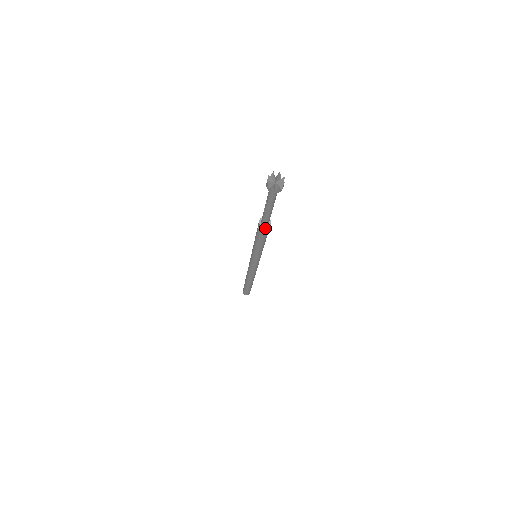
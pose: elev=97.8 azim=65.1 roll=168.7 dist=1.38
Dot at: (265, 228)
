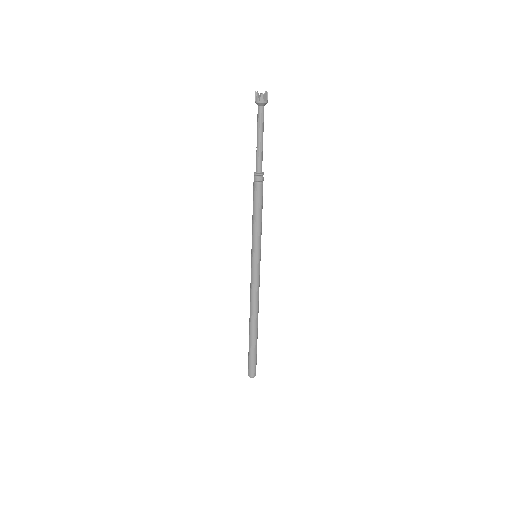
Dot at: (258, 175)
